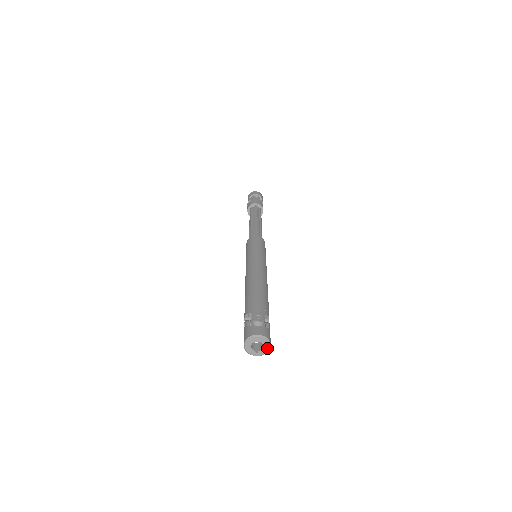
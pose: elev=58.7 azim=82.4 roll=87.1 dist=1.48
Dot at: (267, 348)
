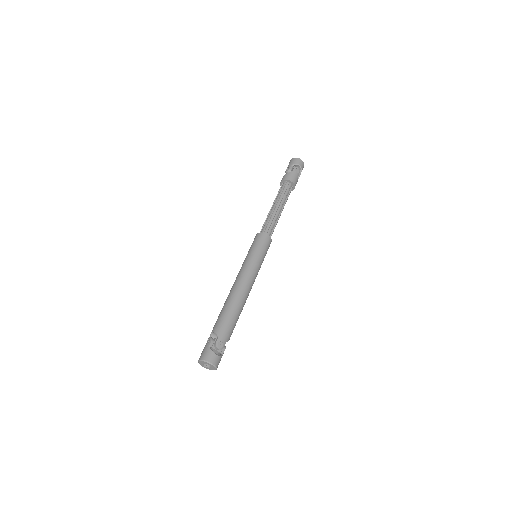
Dot at: (213, 369)
